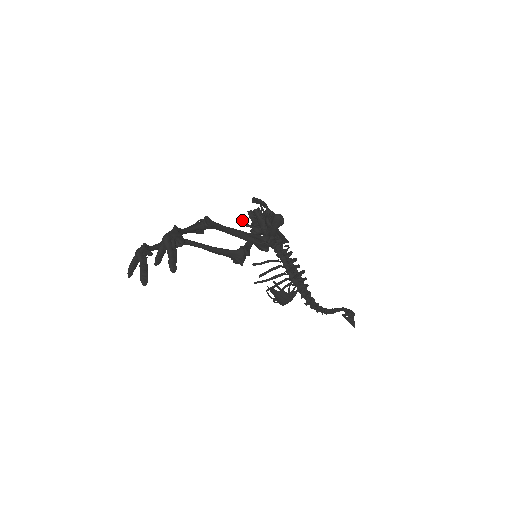
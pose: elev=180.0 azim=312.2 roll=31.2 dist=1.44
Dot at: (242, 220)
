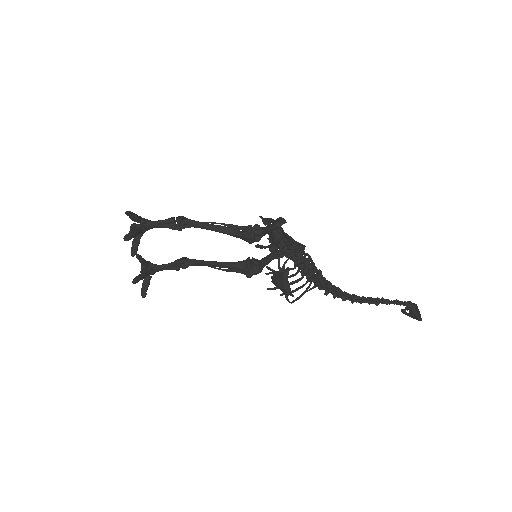
Dot at: (260, 245)
